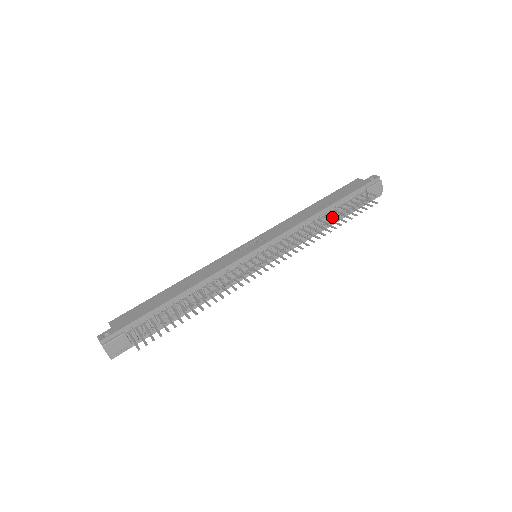
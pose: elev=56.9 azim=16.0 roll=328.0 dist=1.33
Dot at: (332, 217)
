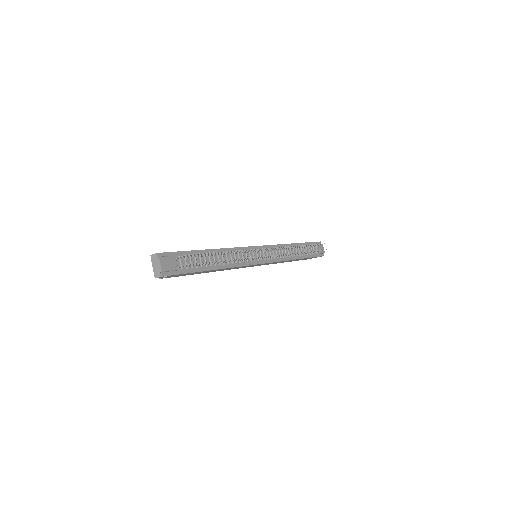
Dot at: occluded
